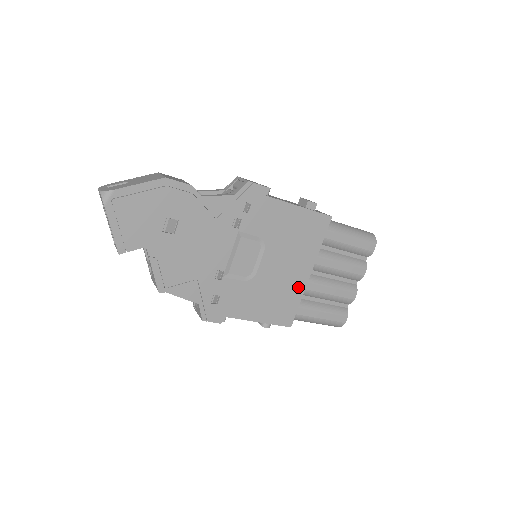
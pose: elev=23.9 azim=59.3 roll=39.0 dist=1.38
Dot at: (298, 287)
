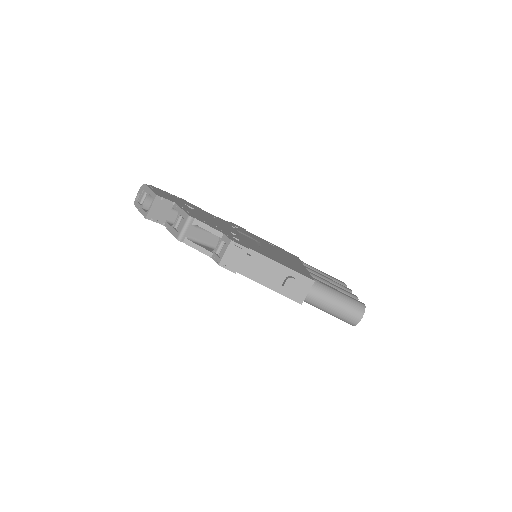
Dot at: (301, 268)
